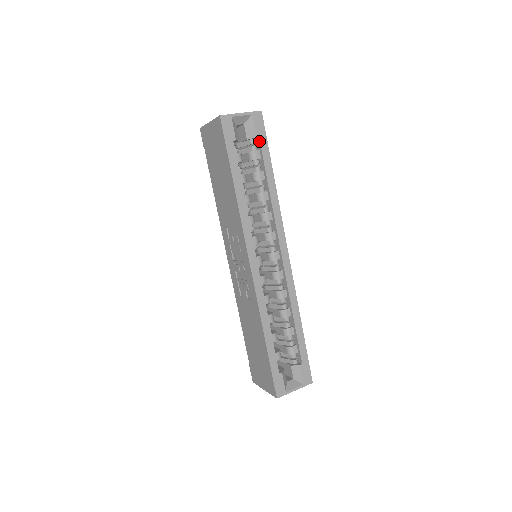
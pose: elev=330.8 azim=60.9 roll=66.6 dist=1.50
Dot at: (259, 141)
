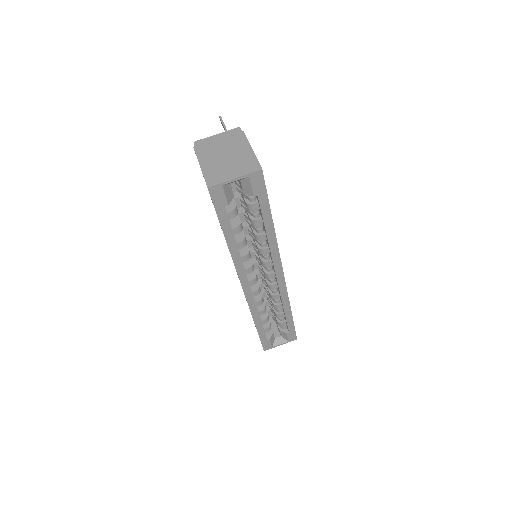
Dot at: (257, 198)
